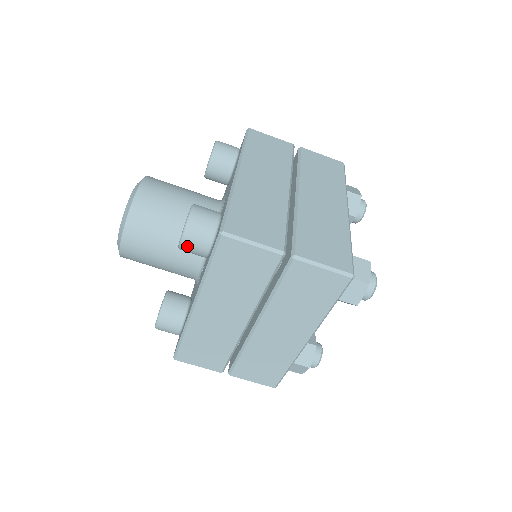
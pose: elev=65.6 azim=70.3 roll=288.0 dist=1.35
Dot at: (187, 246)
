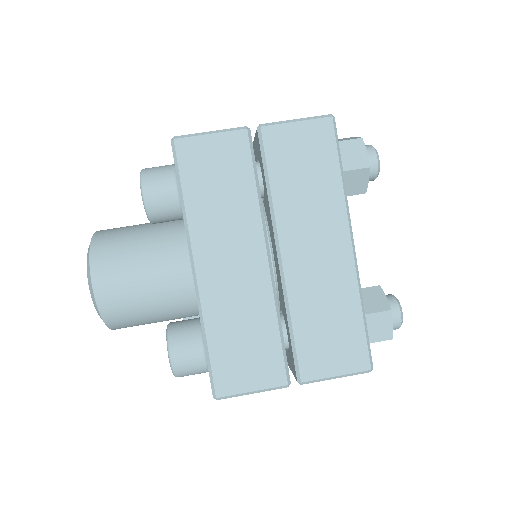
Dot at: (151, 196)
